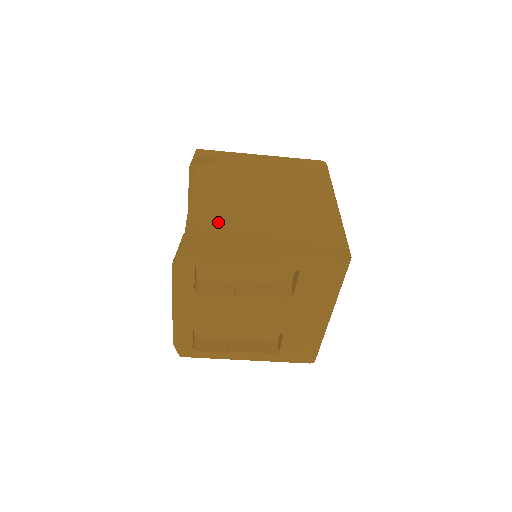
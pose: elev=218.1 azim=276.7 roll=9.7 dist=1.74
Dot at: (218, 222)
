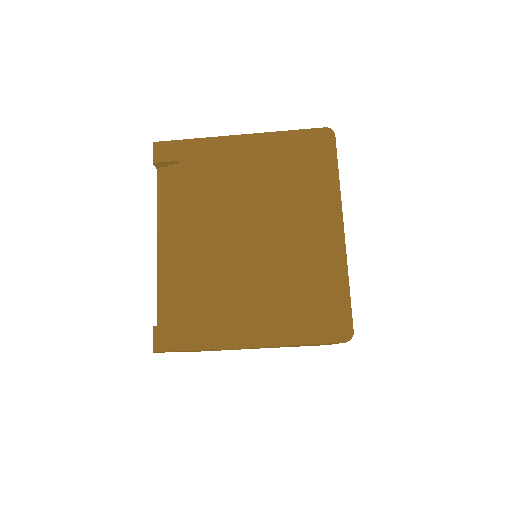
Dot at: (191, 297)
